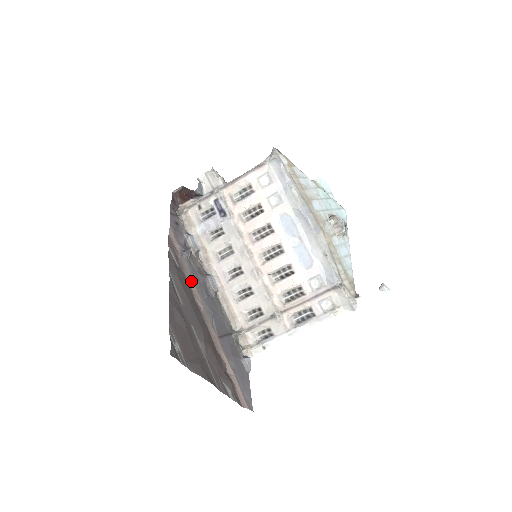
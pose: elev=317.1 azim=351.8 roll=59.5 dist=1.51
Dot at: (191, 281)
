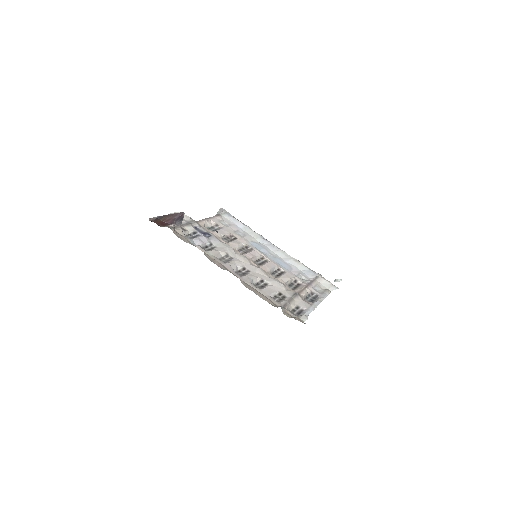
Dot at: occluded
